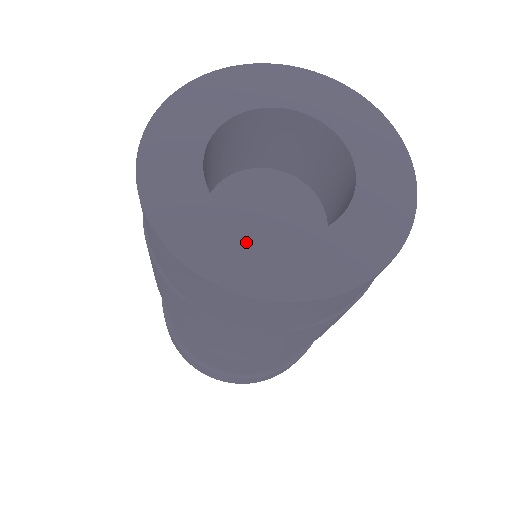
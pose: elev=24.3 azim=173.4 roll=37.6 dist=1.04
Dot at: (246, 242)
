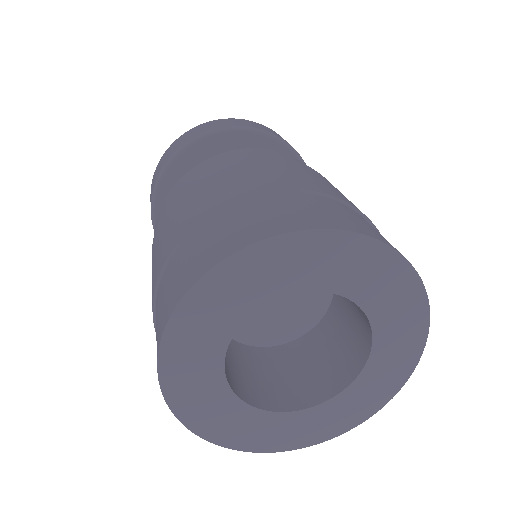
Dot at: (335, 406)
